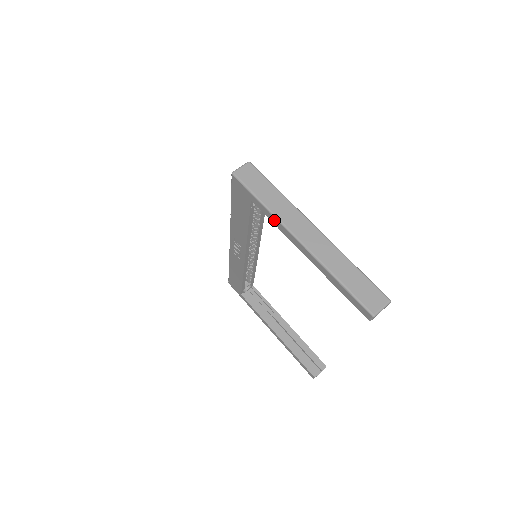
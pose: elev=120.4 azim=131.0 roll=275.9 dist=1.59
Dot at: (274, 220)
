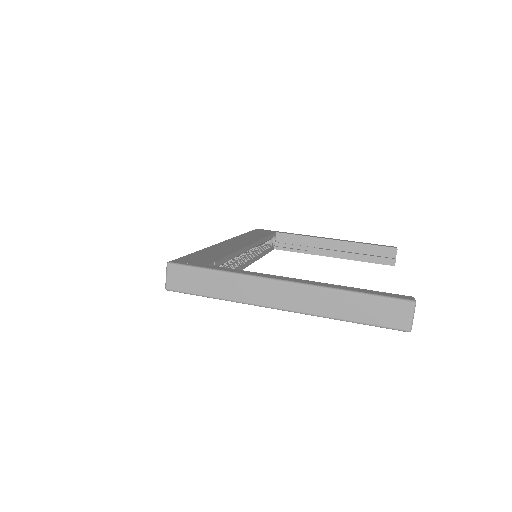
Dot at: (242, 302)
